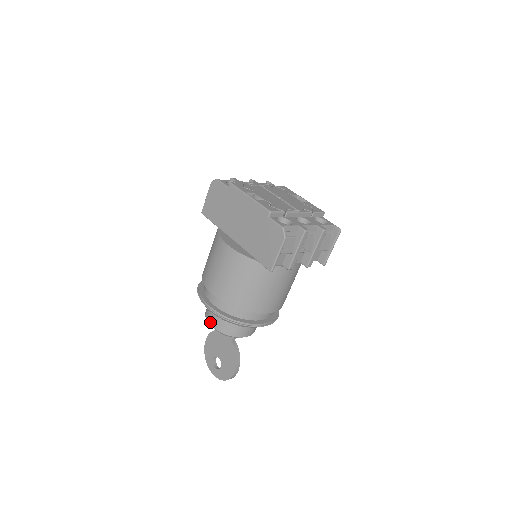
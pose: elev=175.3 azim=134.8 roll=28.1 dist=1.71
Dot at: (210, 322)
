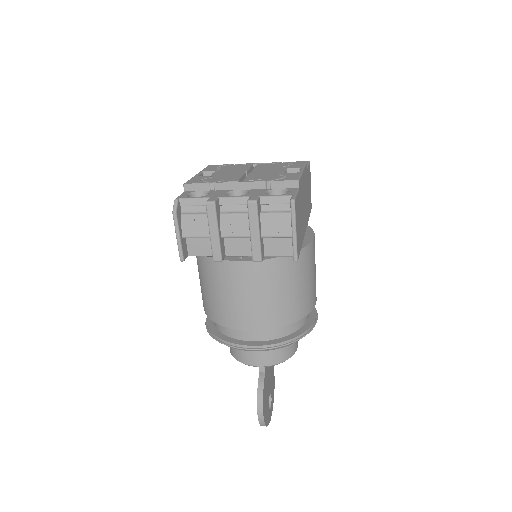
Dot at: occluded
